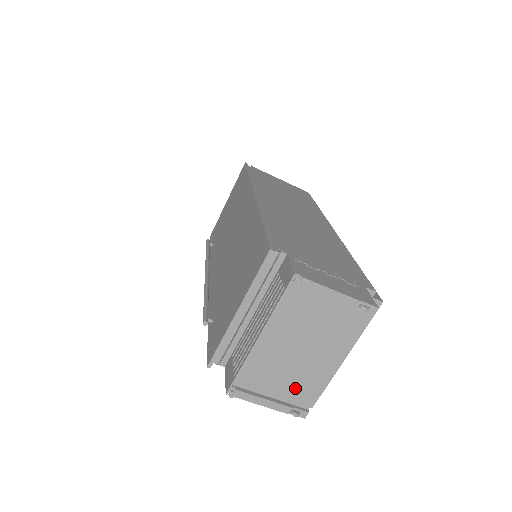
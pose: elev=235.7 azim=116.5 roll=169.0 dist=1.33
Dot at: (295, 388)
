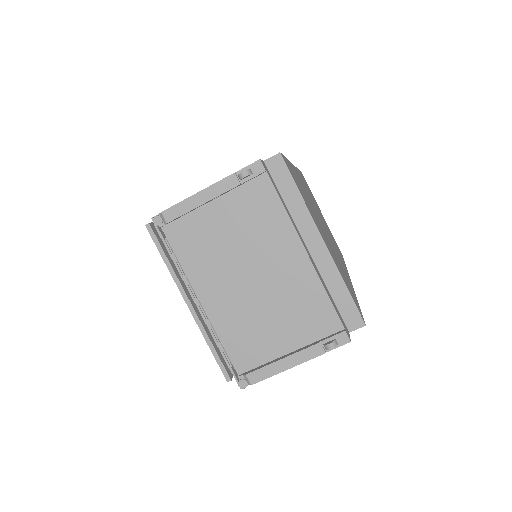
Dot at: (300, 319)
